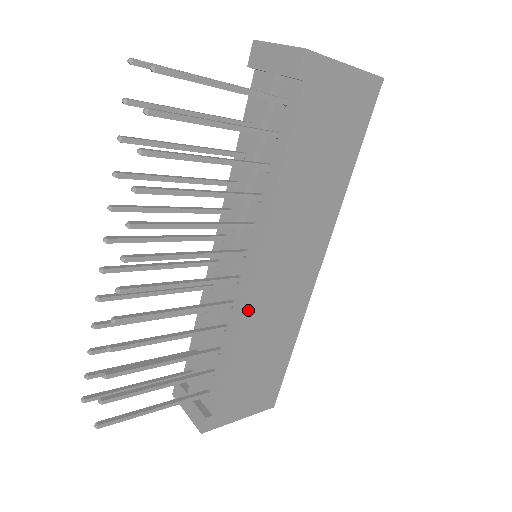
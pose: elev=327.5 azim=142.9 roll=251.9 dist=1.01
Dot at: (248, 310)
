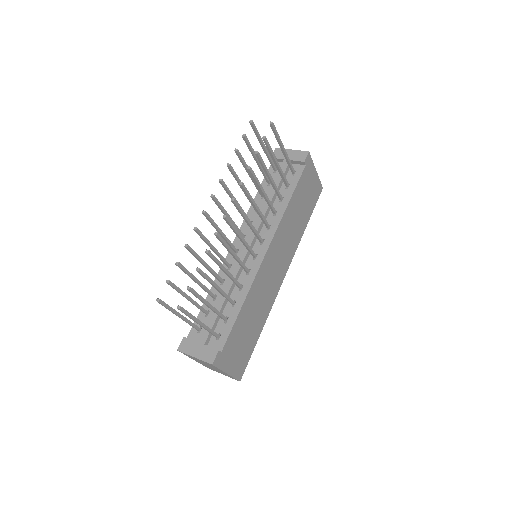
Dot at: (258, 277)
